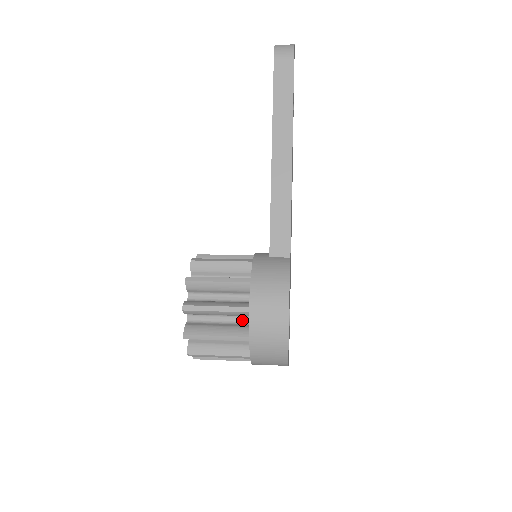
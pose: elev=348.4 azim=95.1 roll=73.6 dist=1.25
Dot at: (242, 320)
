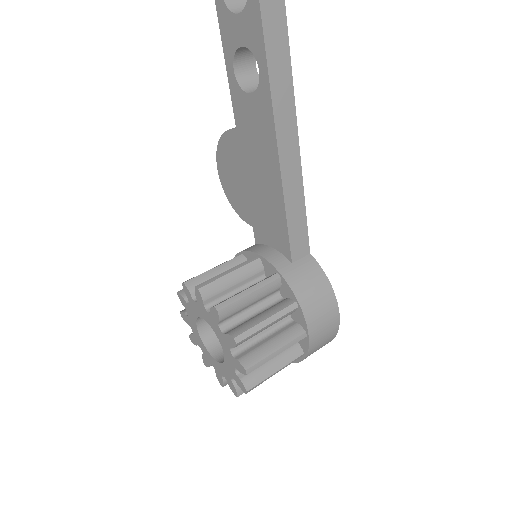
Dot at: occluded
